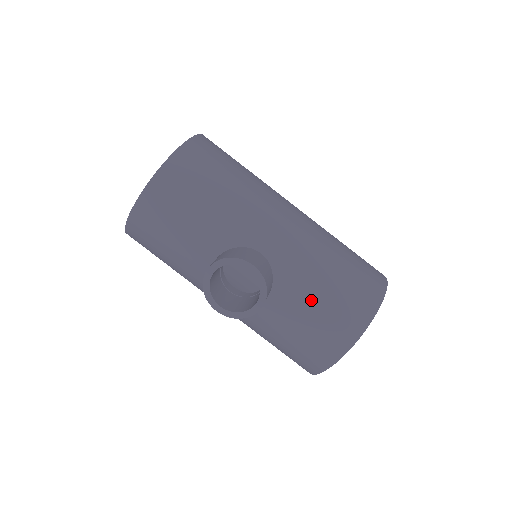
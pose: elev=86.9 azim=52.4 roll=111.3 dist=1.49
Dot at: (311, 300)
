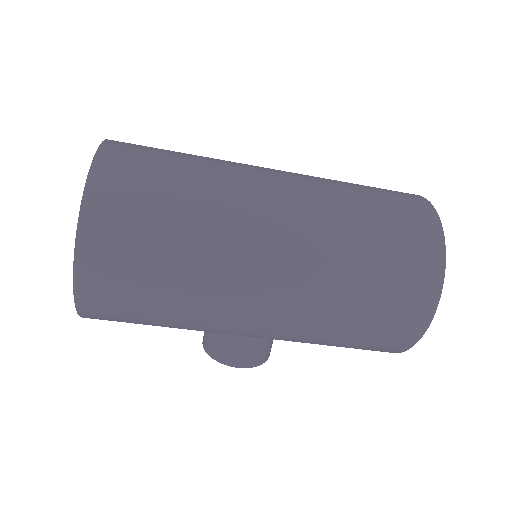
Dot at: occluded
